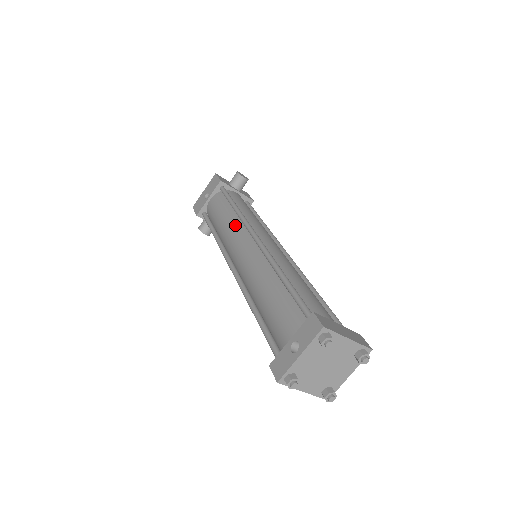
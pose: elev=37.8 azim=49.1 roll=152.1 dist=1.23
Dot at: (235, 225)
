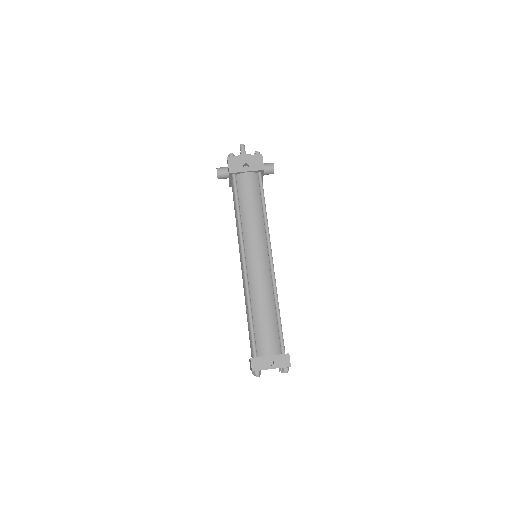
Dot at: (260, 229)
